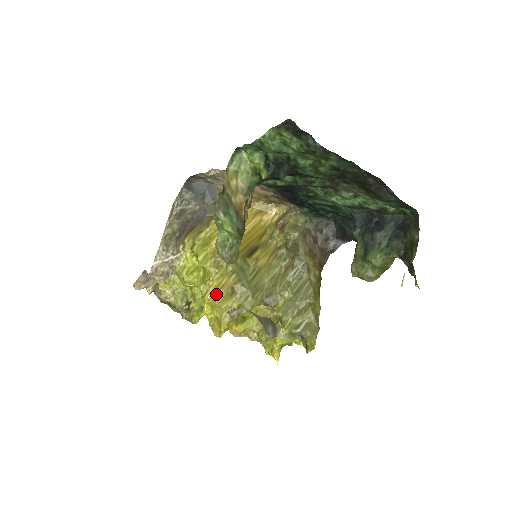
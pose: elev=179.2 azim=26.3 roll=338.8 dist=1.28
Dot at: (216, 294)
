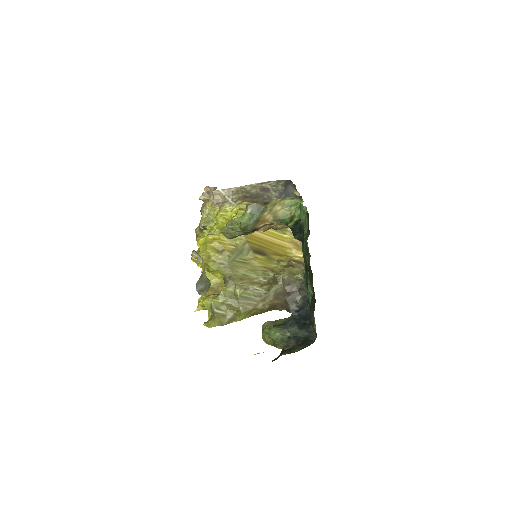
Dot at: (213, 241)
